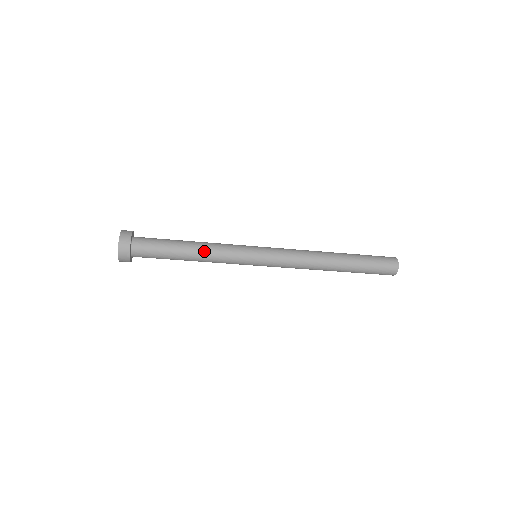
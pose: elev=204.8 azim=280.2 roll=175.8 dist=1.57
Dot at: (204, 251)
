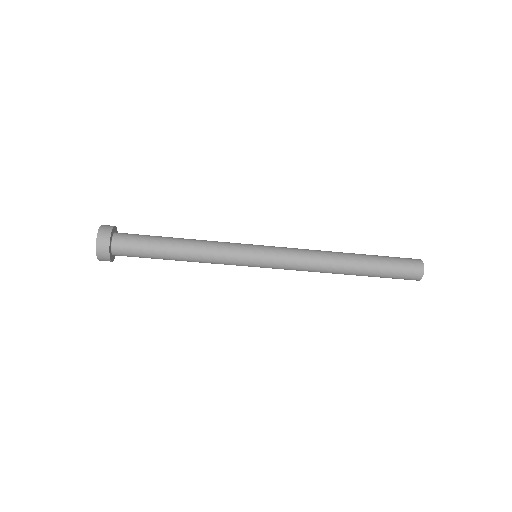
Dot at: (195, 245)
